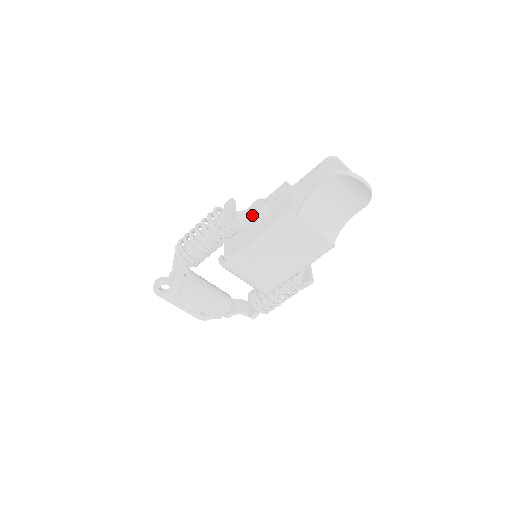
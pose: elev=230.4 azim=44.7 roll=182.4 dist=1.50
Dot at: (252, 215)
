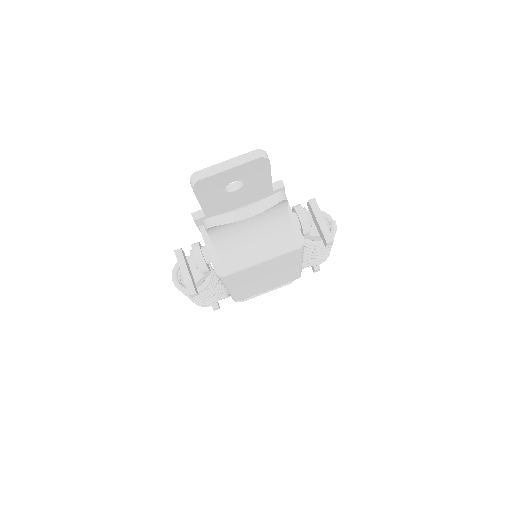
Dot at: occluded
